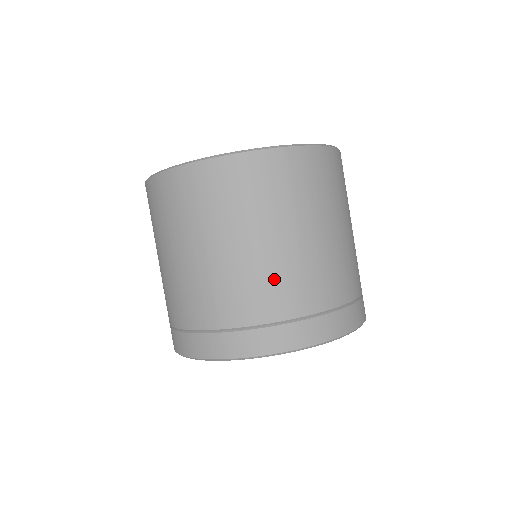
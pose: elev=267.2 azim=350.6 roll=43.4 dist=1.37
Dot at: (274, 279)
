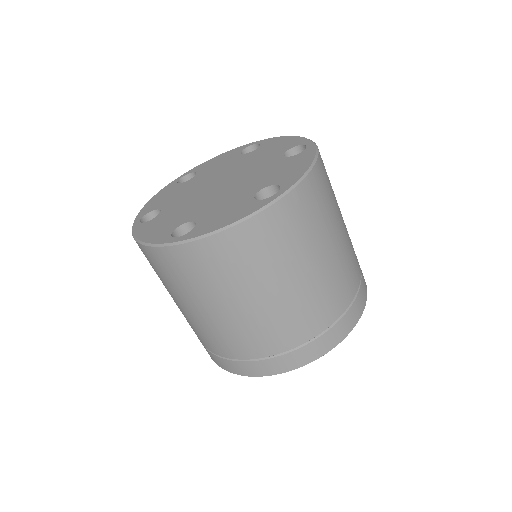
Dot at: (264, 328)
